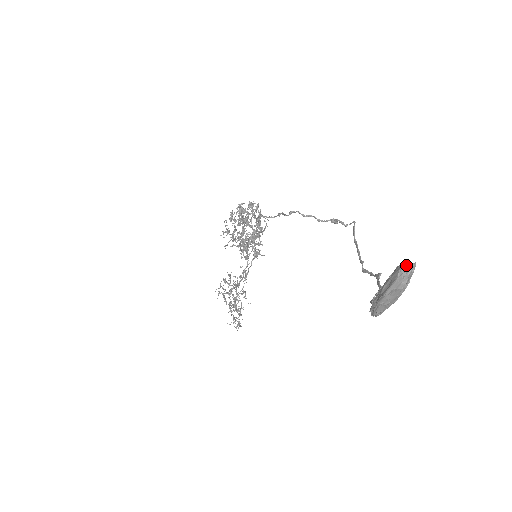
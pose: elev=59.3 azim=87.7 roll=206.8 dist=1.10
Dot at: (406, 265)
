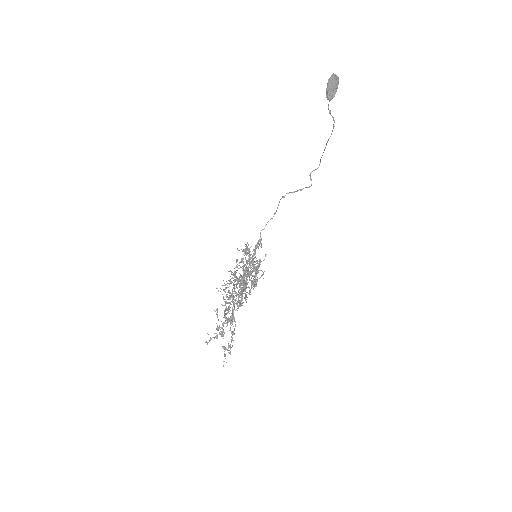
Dot at: (334, 74)
